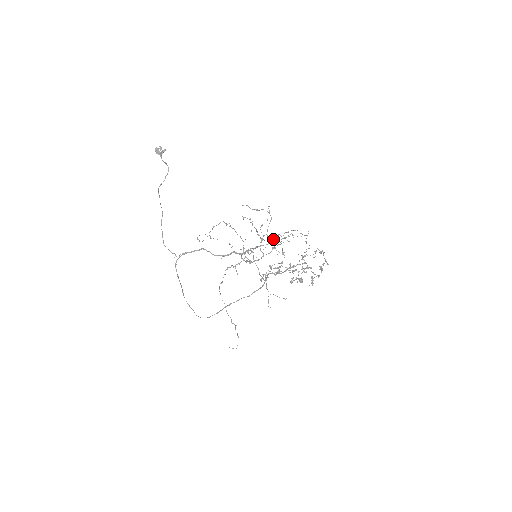
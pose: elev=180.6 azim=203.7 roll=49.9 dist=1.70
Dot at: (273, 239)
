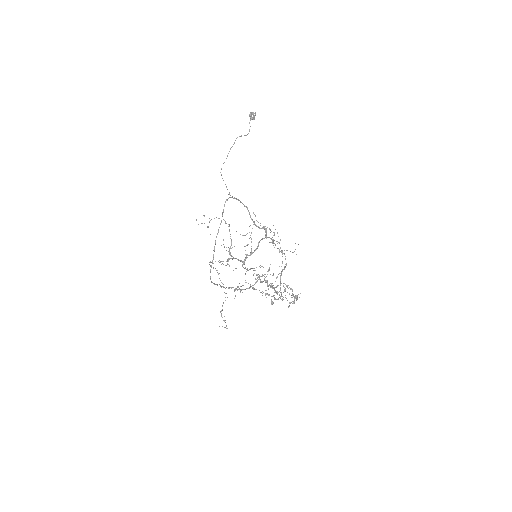
Dot at: occluded
